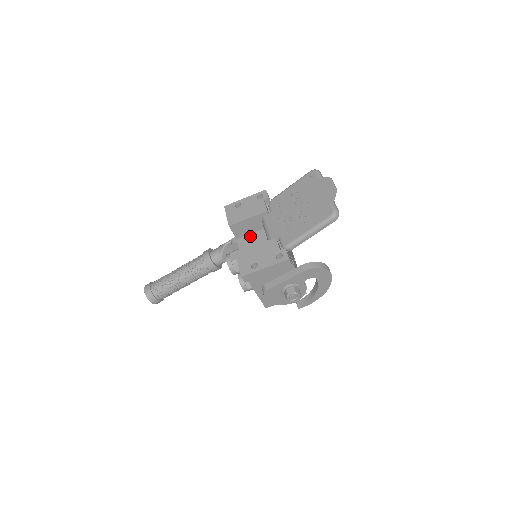
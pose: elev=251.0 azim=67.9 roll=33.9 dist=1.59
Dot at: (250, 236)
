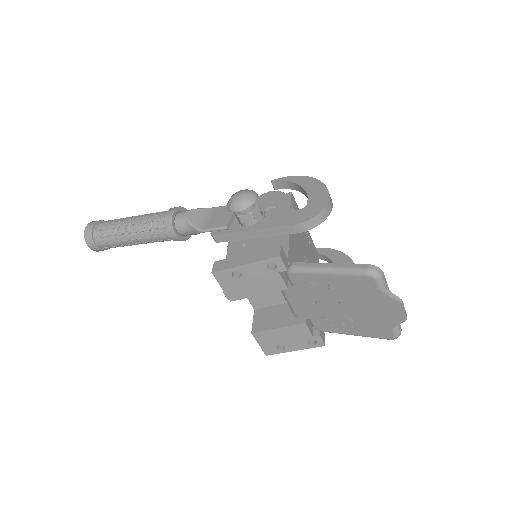
Dot at: occluded
